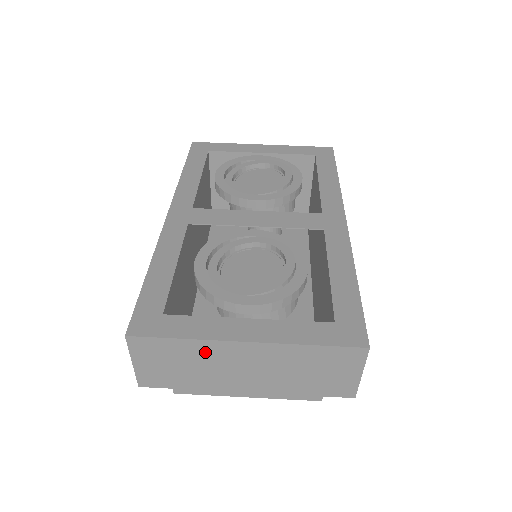
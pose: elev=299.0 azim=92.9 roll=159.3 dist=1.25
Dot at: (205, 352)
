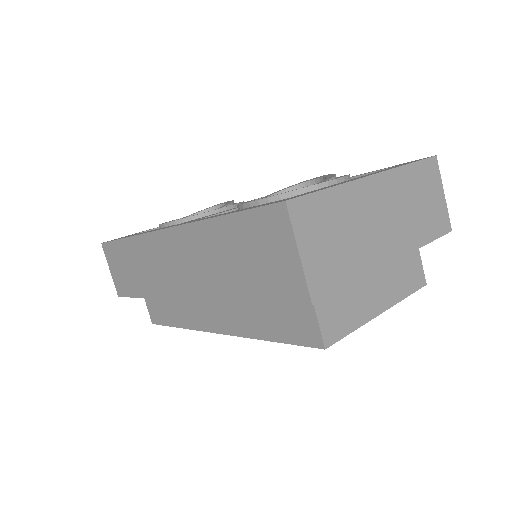
Dot at: (351, 204)
